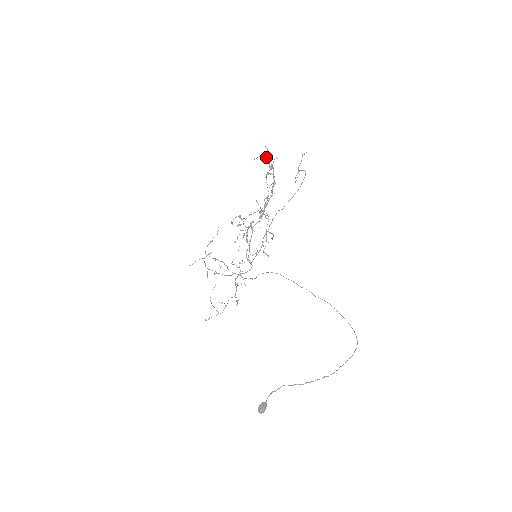
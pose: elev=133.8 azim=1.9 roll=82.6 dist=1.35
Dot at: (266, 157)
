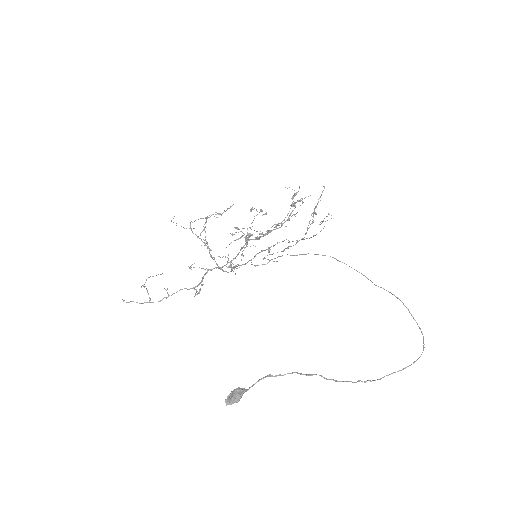
Dot at: (294, 194)
